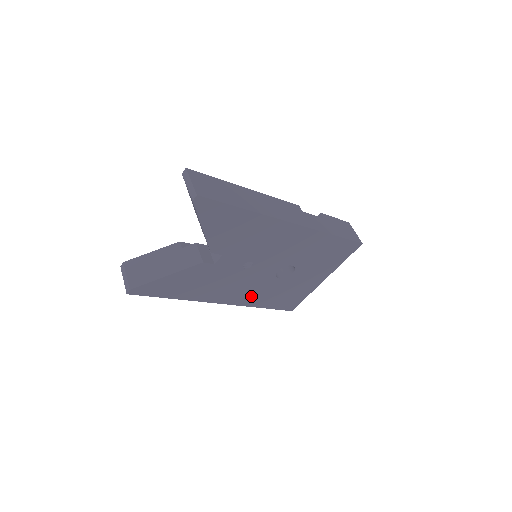
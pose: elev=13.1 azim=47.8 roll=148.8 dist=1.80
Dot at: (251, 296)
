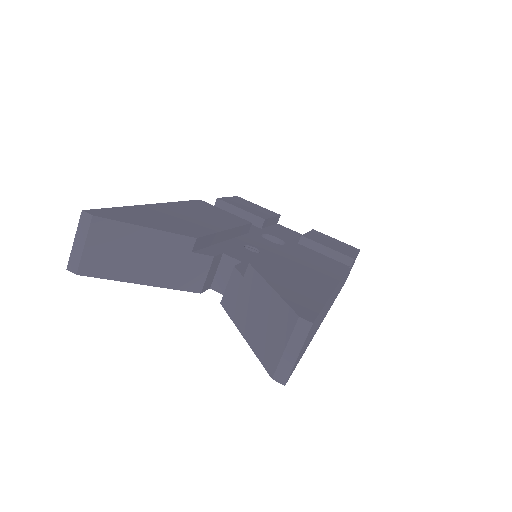
Dot at: occluded
